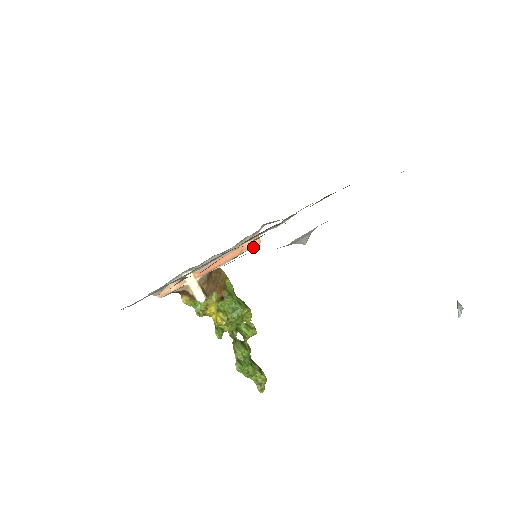
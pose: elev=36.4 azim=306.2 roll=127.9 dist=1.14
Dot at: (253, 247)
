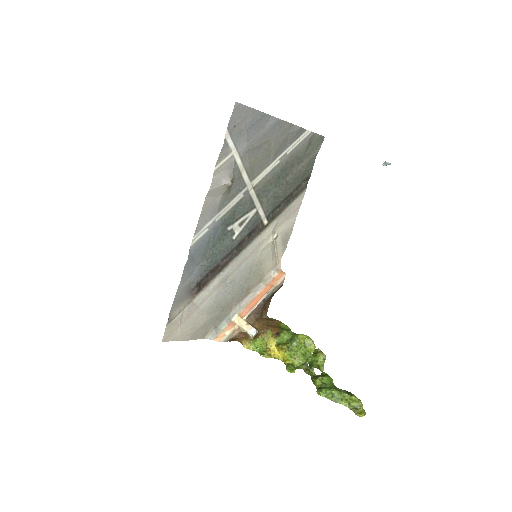
Dot at: (281, 280)
